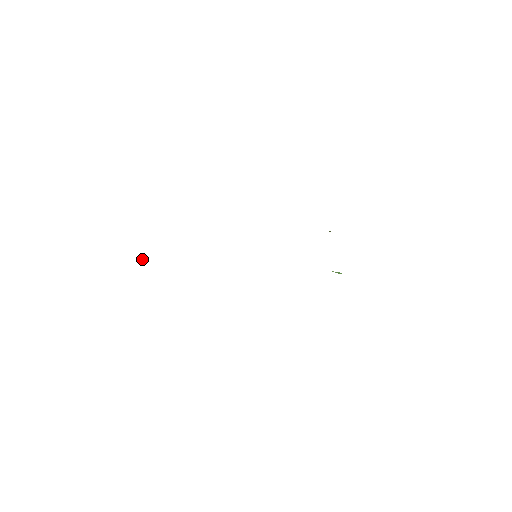
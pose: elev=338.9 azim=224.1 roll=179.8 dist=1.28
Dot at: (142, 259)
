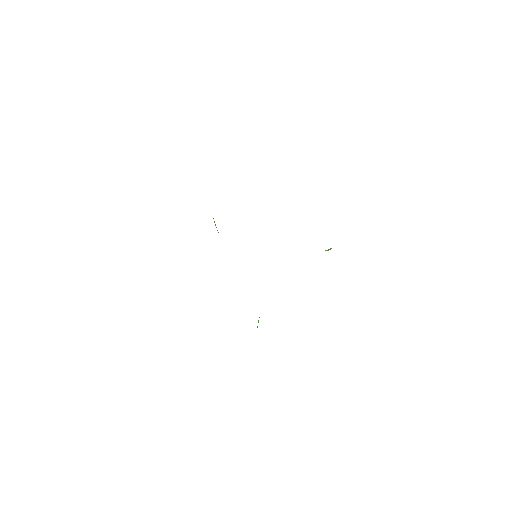
Dot at: occluded
